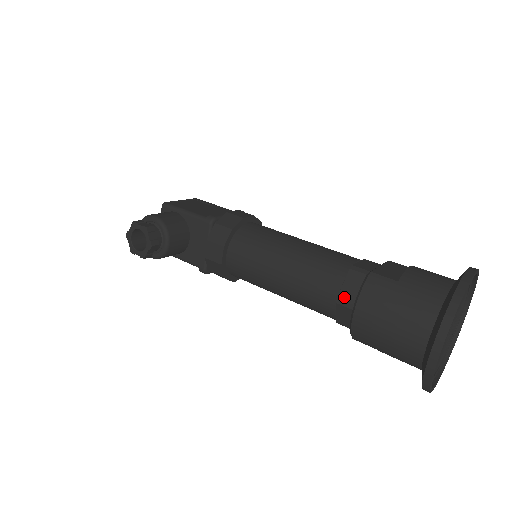
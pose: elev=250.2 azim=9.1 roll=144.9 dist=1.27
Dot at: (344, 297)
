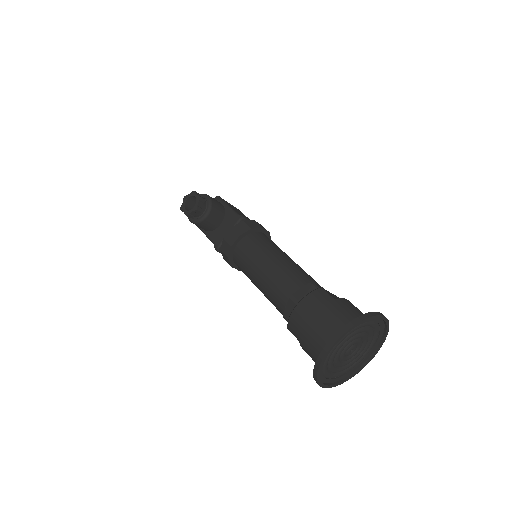
Dot at: (297, 296)
